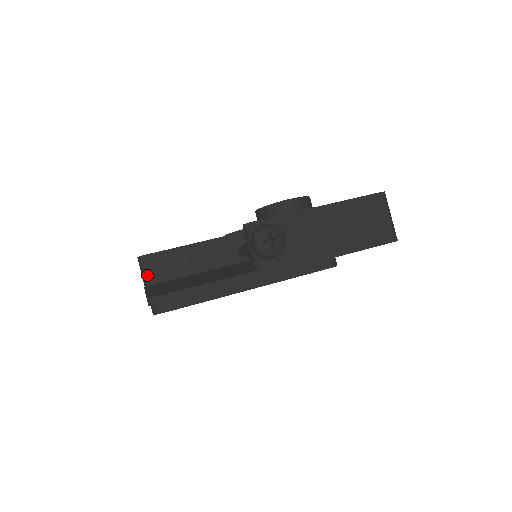
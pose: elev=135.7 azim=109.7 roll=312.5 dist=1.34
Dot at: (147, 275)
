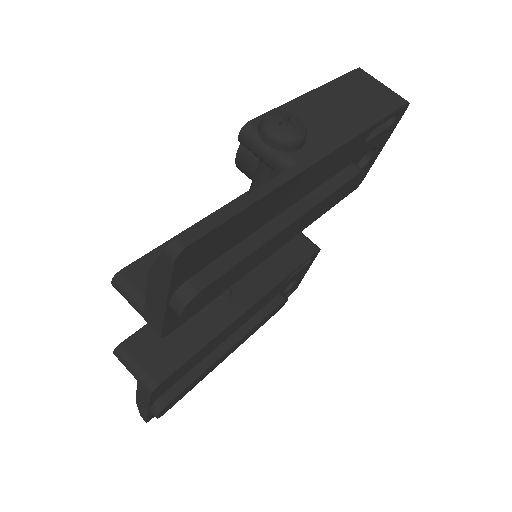
Dot at: (138, 293)
